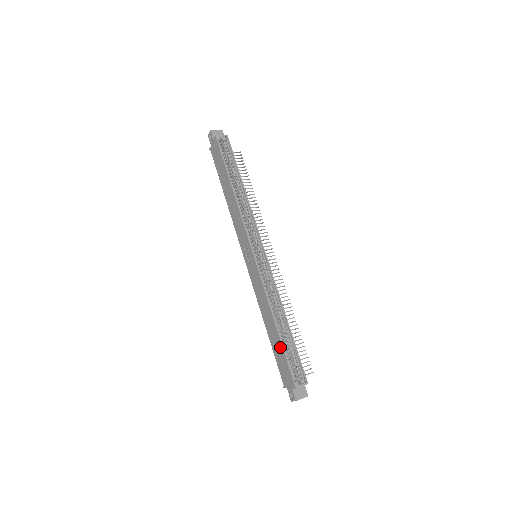
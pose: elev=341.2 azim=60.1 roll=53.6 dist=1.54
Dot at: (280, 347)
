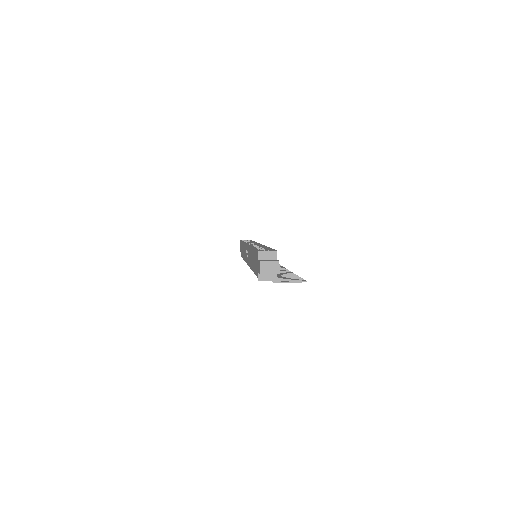
Dot at: (254, 253)
